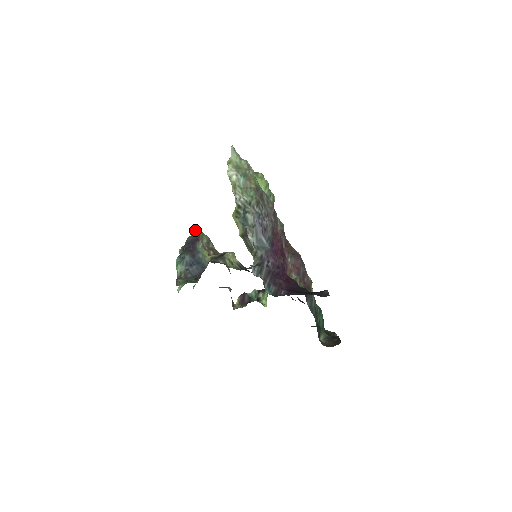
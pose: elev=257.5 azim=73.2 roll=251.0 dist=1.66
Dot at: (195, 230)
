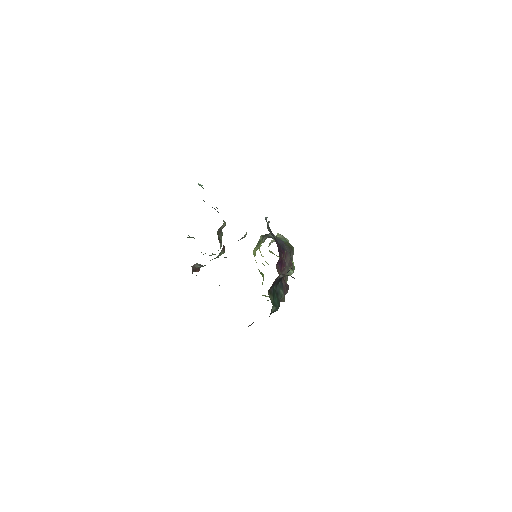
Dot at: occluded
